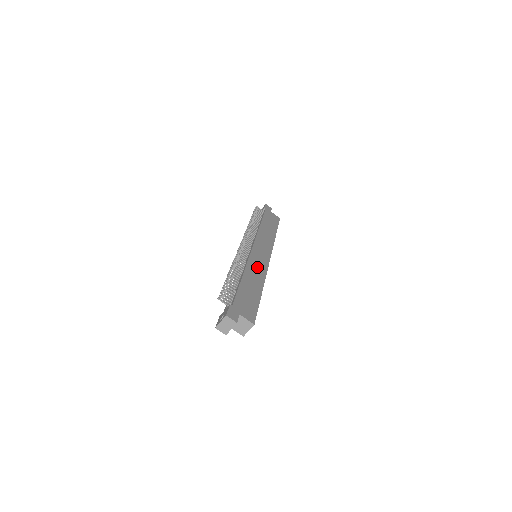
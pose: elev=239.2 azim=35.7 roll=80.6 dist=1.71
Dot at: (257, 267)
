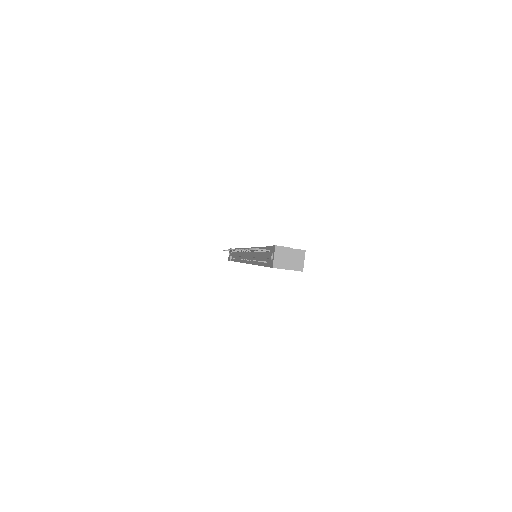
Dot at: occluded
